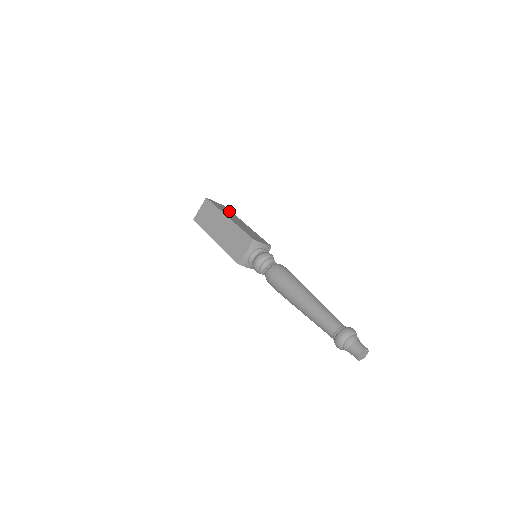
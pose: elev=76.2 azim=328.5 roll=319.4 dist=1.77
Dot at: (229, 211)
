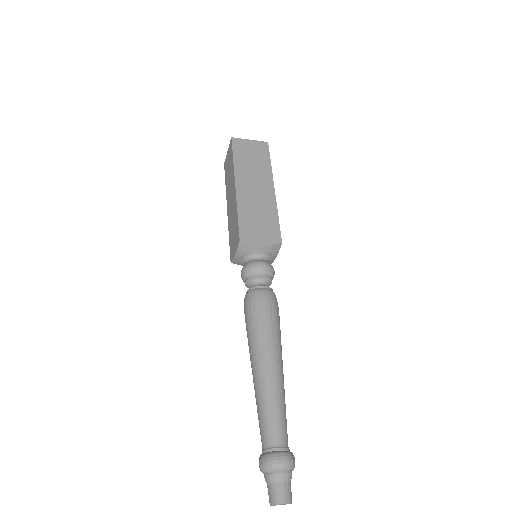
Dot at: (263, 158)
